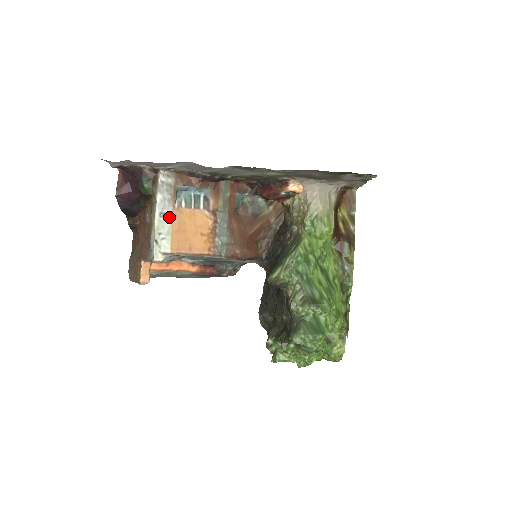
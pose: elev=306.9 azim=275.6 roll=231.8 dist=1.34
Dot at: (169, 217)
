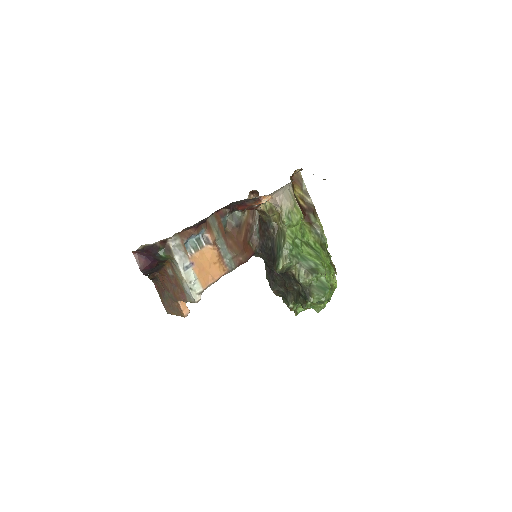
Dot at: (190, 267)
